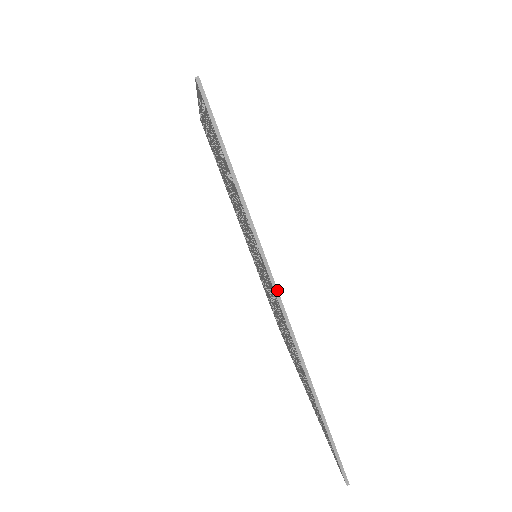
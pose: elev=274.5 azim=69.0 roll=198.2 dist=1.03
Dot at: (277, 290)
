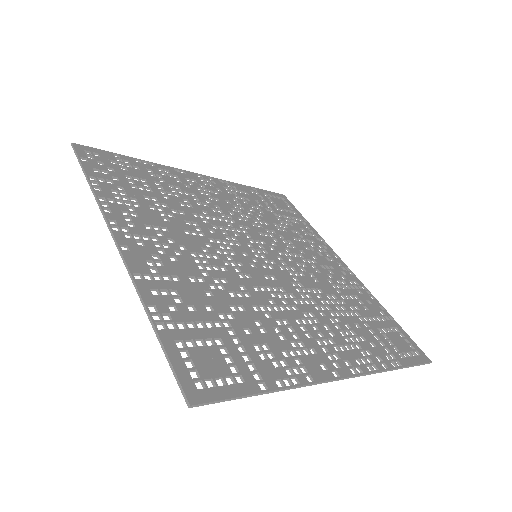
Dot at: (336, 380)
